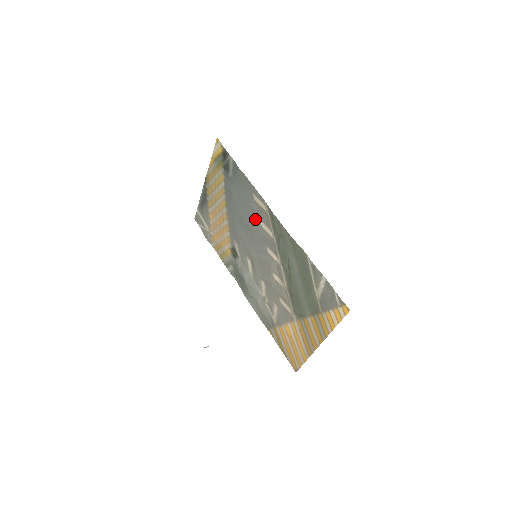
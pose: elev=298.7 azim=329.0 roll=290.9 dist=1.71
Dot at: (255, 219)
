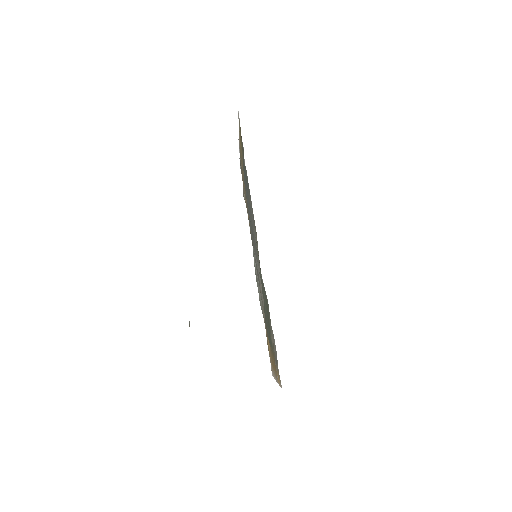
Dot at: (253, 225)
